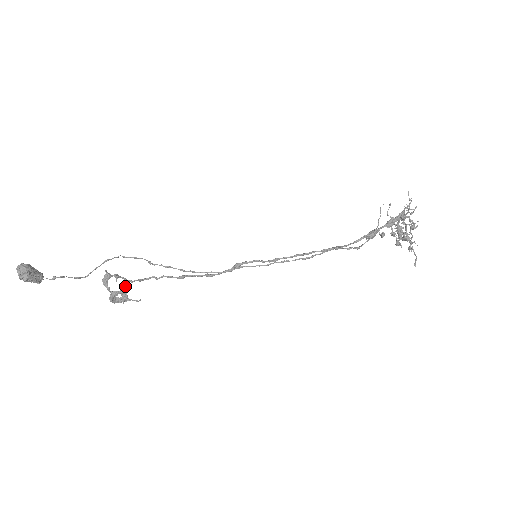
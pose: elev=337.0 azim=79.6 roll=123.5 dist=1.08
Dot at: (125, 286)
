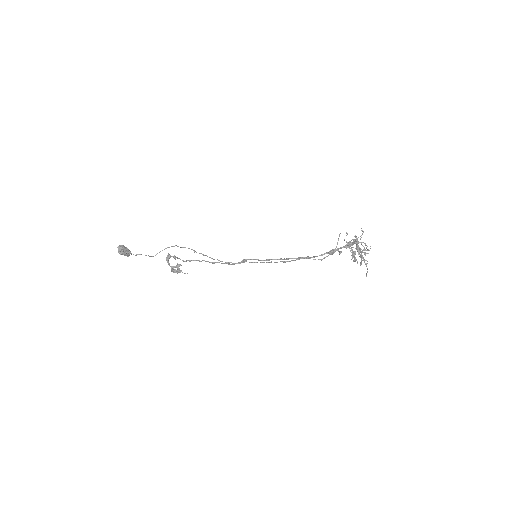
Dot at: (179, 264)
